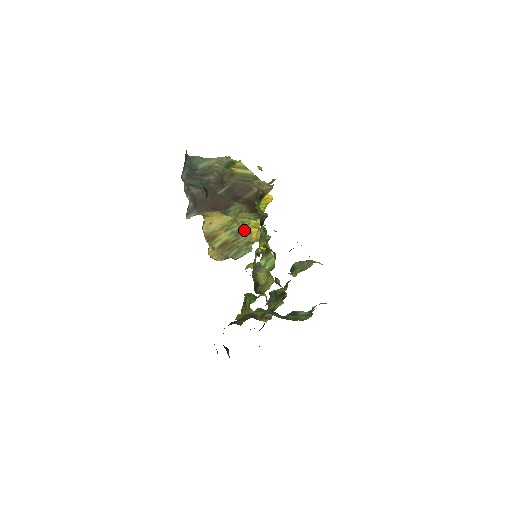
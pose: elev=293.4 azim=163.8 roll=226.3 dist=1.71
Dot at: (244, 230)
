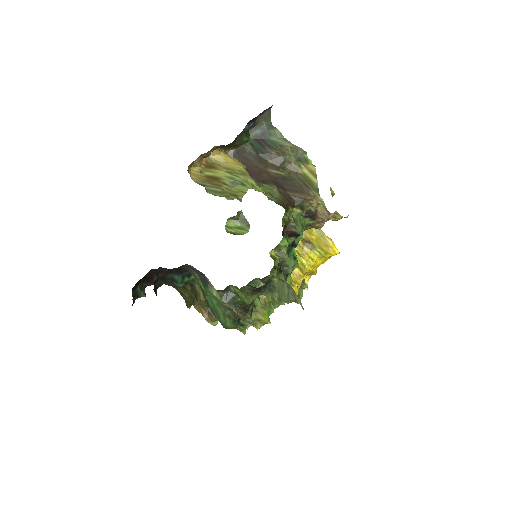
Dot at: (245, 187)
